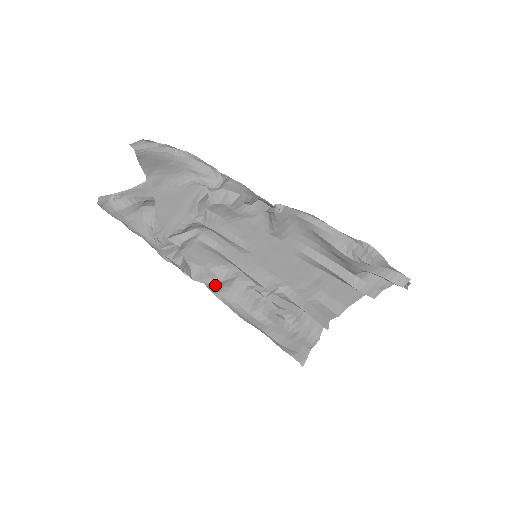
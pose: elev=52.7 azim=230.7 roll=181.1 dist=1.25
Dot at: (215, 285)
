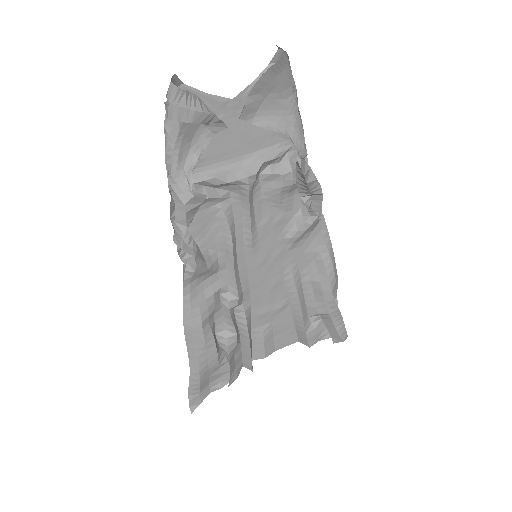
Dot at: (199, 271)
